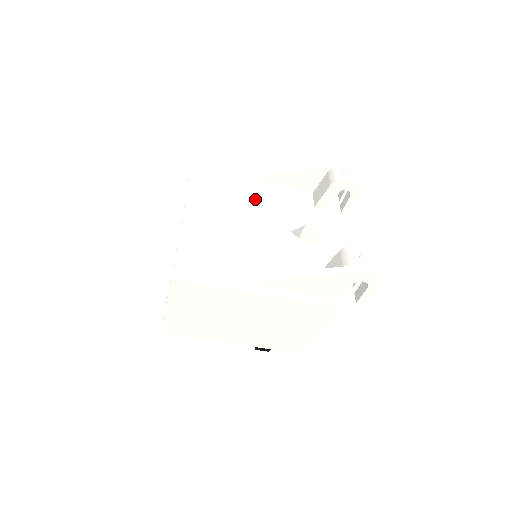
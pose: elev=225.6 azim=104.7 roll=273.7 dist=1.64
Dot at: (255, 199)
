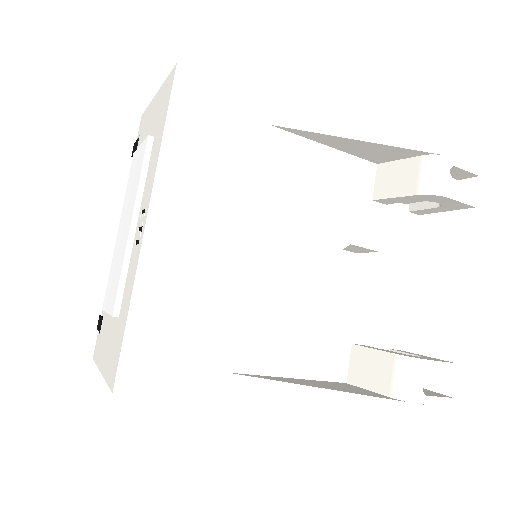
Dot at: (280, 184)
